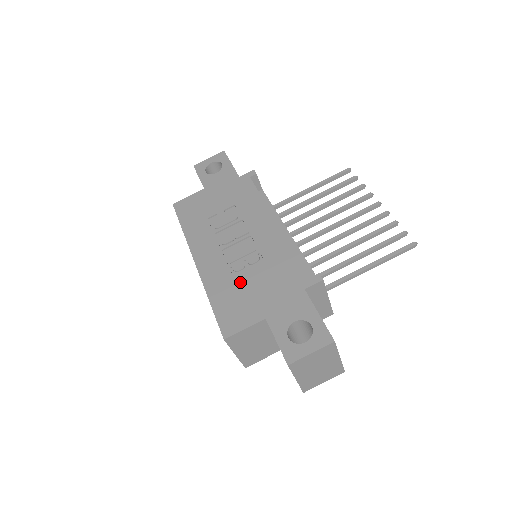
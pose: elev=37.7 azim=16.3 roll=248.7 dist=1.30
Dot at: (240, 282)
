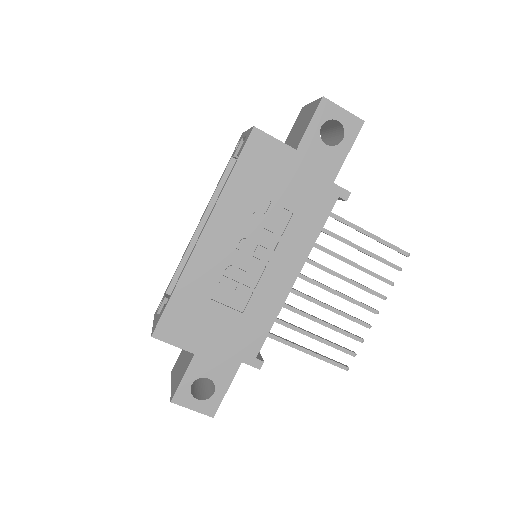
Dot at: (212, 302)
